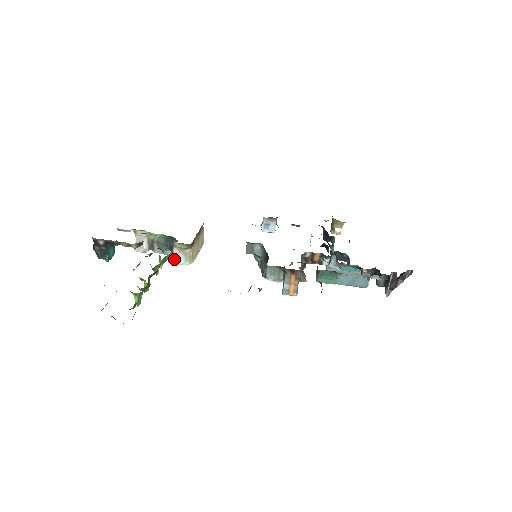
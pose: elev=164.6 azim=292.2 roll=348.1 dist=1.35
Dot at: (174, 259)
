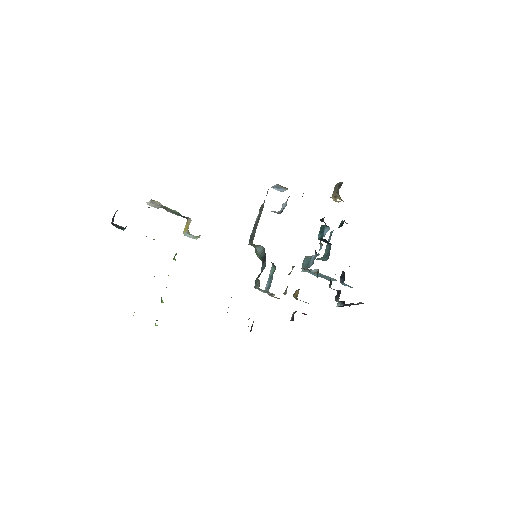
Dot at: (185, 234)
